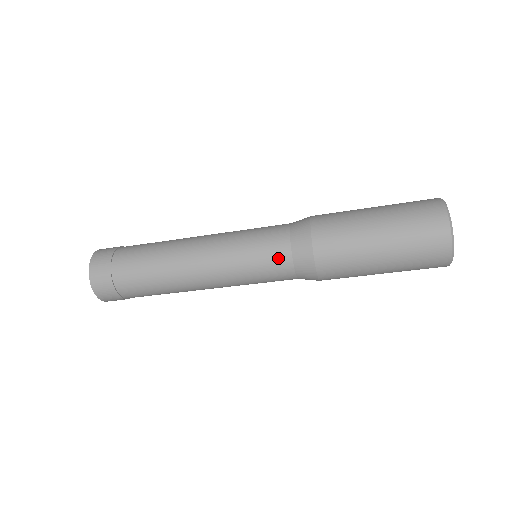
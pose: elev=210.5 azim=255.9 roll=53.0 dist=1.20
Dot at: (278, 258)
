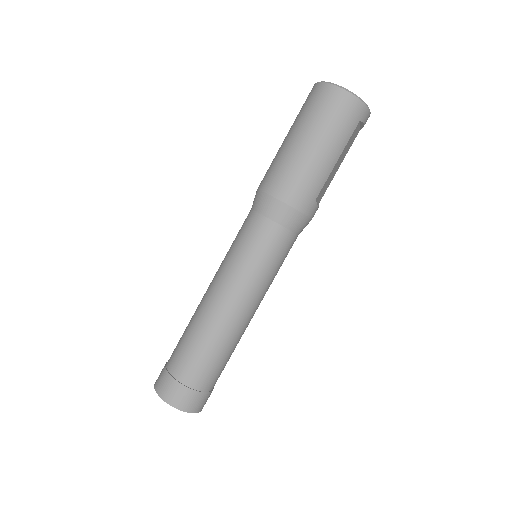
Dot at: occluded
